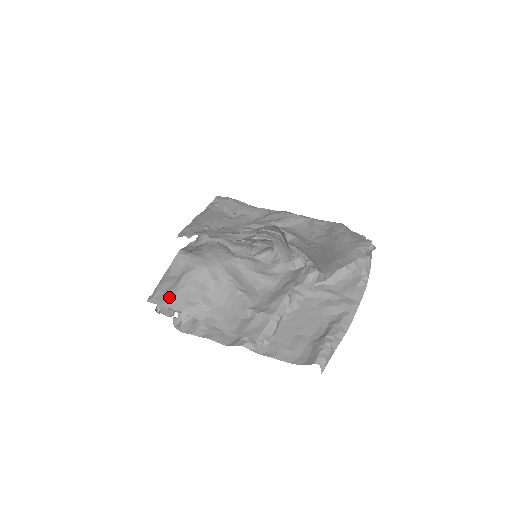
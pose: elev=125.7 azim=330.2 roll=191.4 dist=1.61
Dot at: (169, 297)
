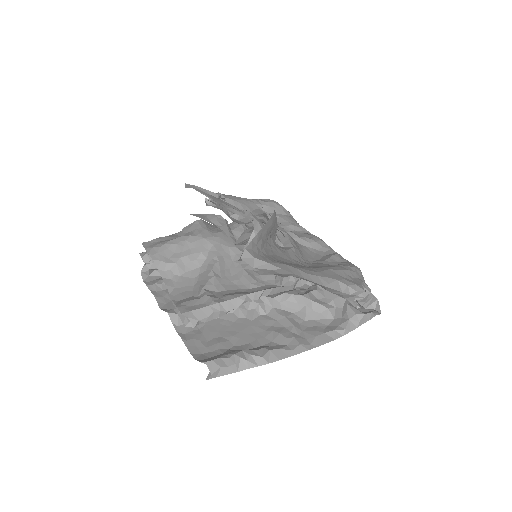
Dot at: (156, 245)
